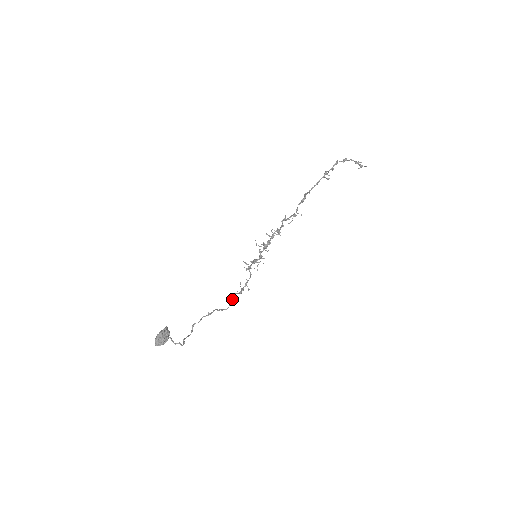
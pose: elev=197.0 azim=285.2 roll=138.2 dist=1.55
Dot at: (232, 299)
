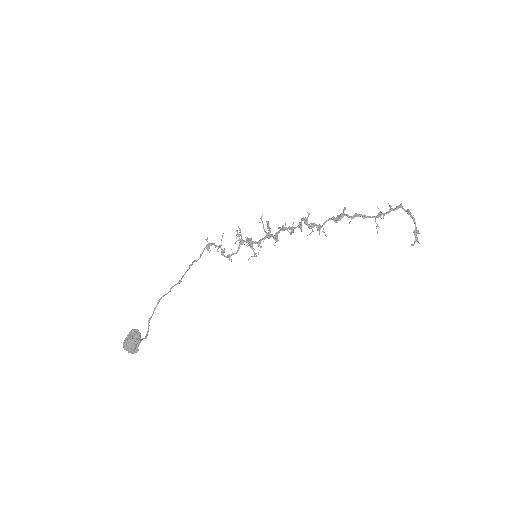
Dot at: (207, 250)
